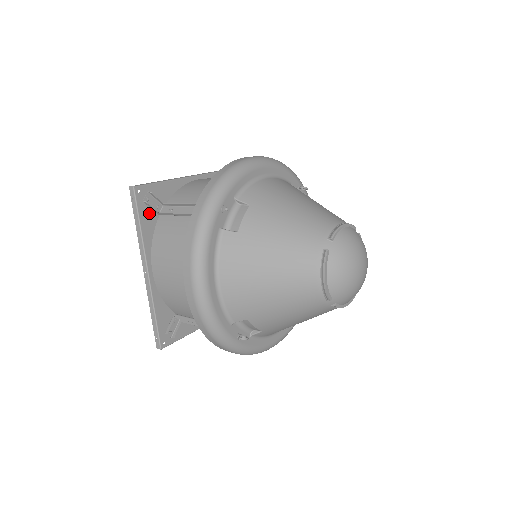
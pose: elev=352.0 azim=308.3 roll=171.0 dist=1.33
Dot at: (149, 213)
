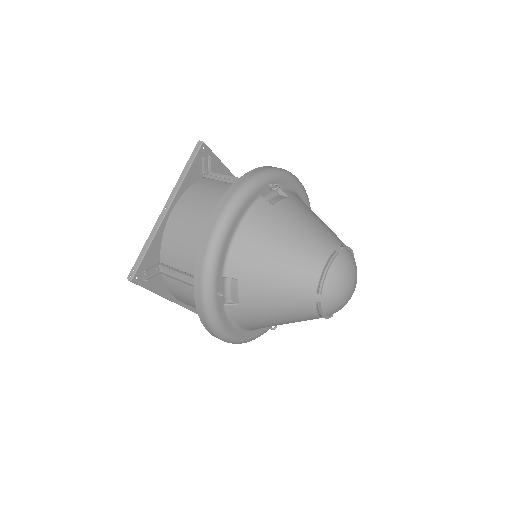
Dot at: (153, 279)
